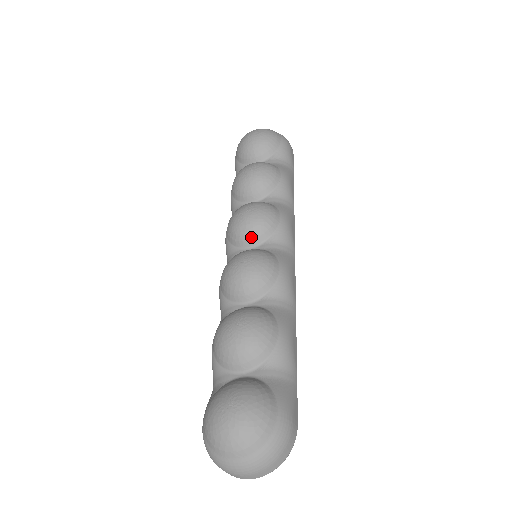
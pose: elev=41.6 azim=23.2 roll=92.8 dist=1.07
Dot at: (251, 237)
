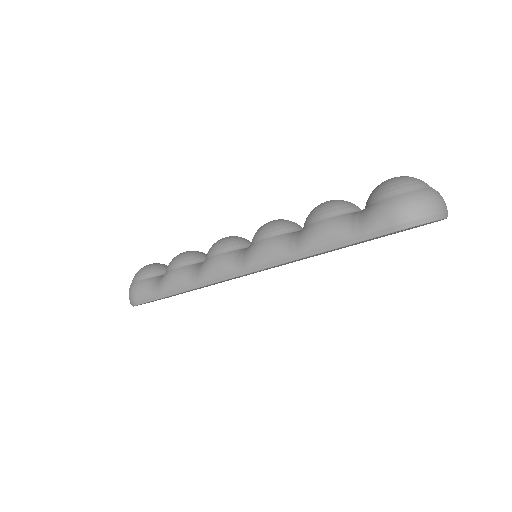
Dot at: (247, 241)
